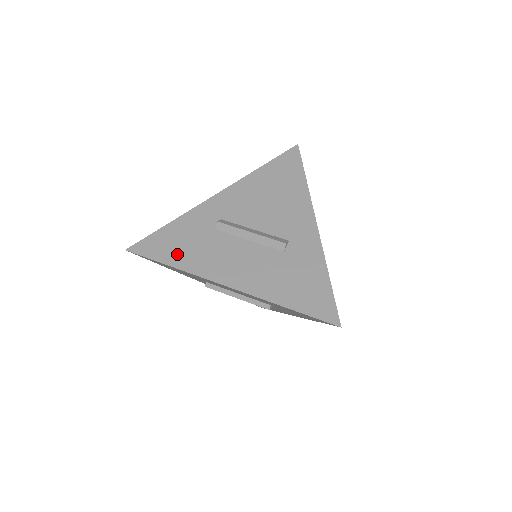
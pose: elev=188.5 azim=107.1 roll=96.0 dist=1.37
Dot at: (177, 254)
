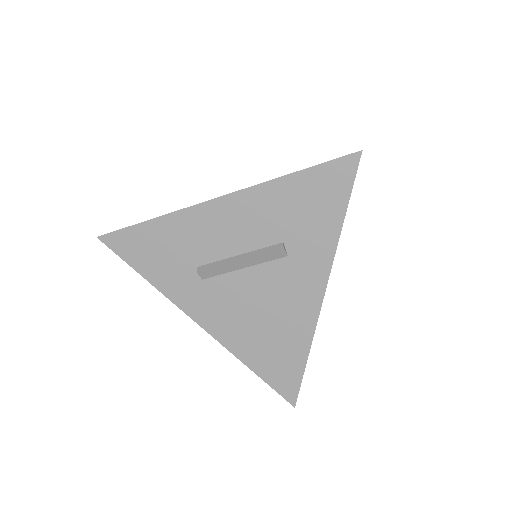
Dot at: occluded
